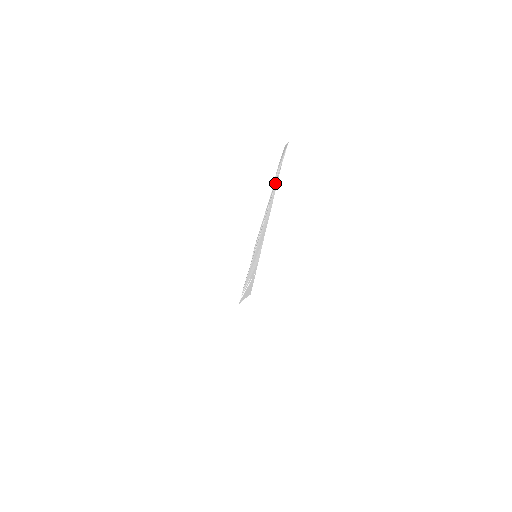
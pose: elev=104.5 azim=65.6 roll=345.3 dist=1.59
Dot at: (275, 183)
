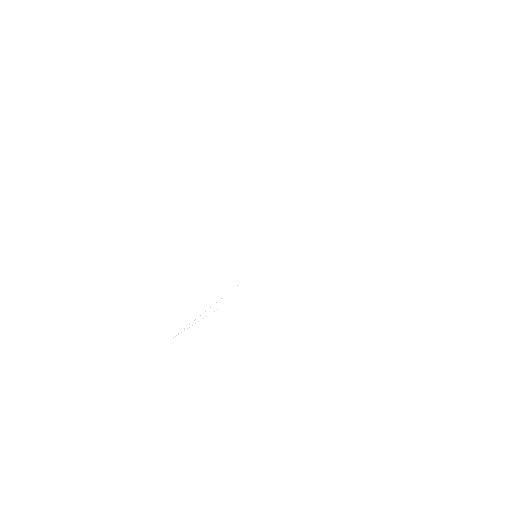
Dot at: (338, 158)
